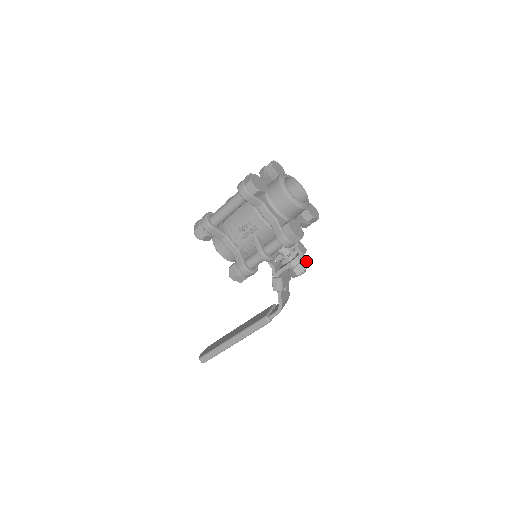
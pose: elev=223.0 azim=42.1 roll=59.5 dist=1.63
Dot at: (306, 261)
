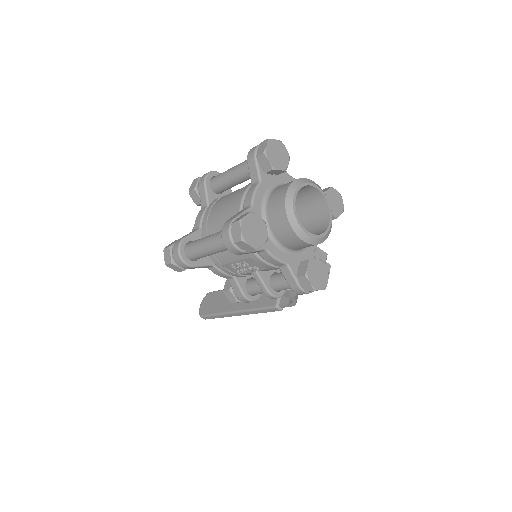
Dot at: (326, 264)
